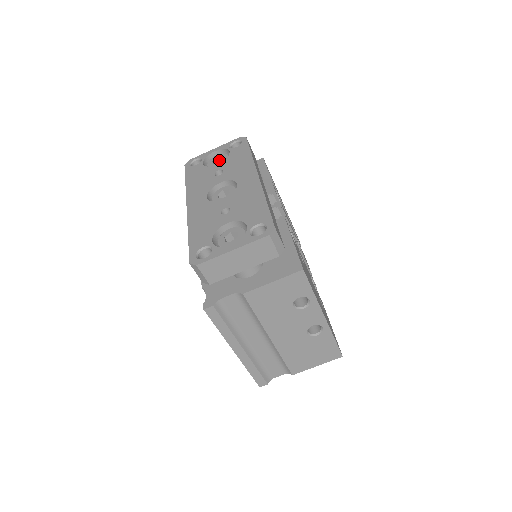
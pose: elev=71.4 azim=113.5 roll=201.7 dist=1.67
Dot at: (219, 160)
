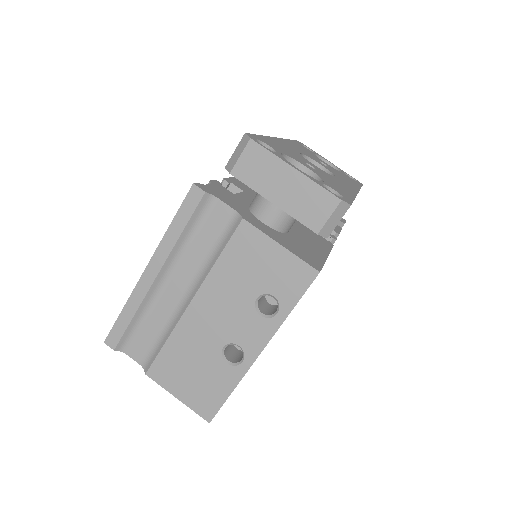
Dot at: occluded
